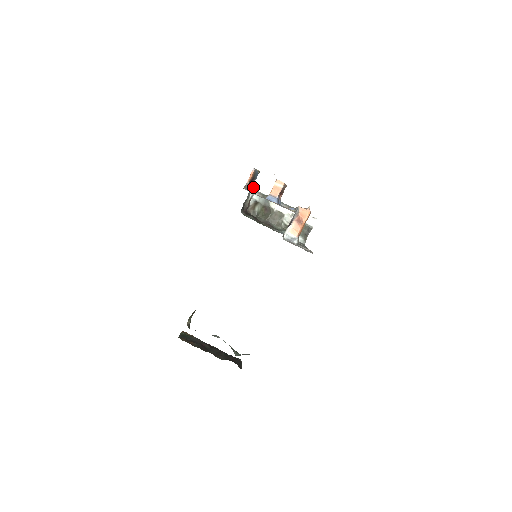
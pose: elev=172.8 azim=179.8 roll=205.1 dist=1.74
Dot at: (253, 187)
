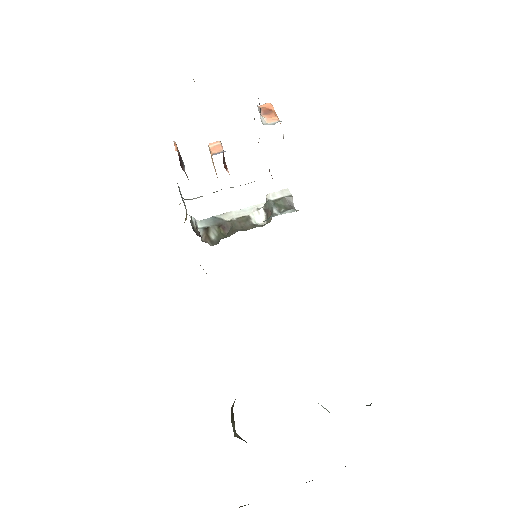
Dot at: occluded
